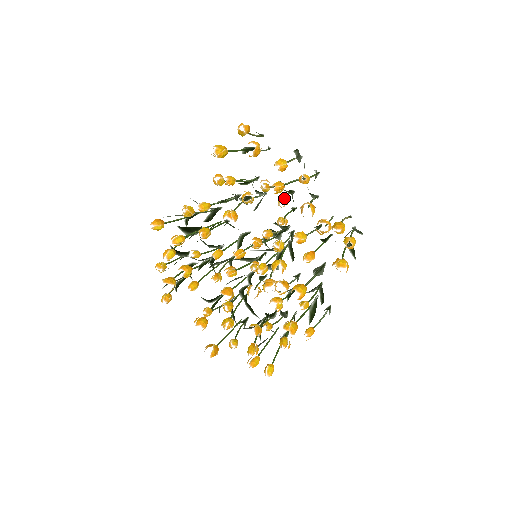
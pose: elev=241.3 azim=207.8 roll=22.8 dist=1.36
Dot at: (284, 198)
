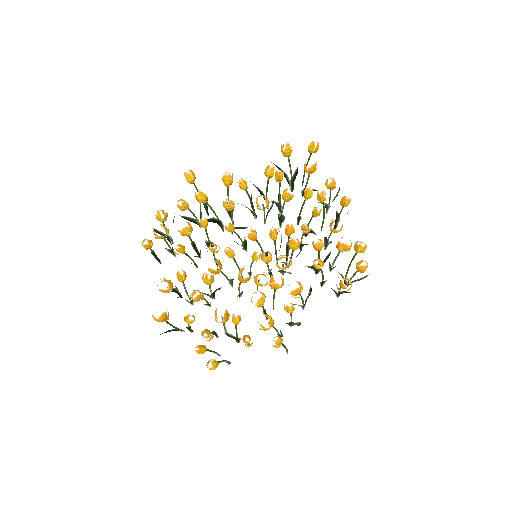
Dot at: (313, 216)
